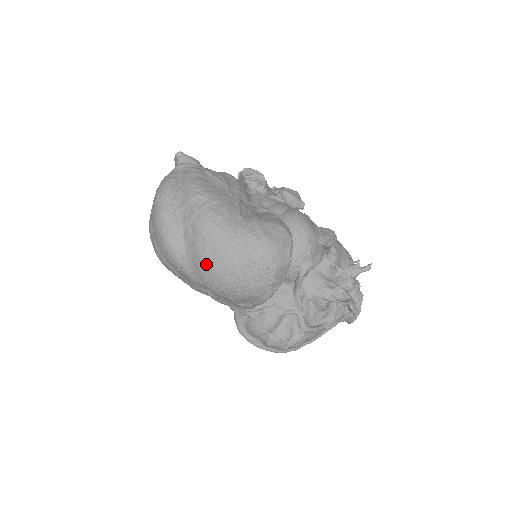
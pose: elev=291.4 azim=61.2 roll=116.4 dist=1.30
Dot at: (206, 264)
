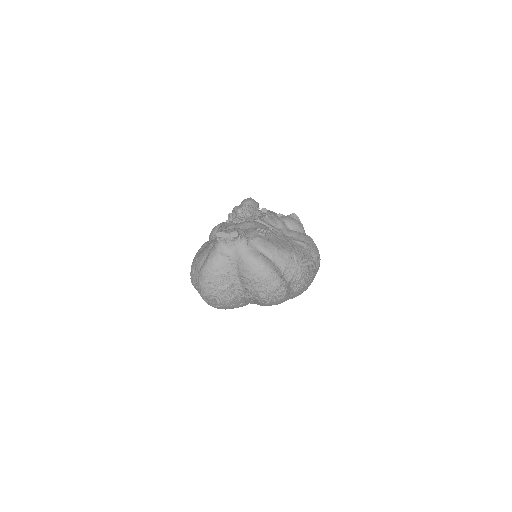
Dot at: (304, 288)
